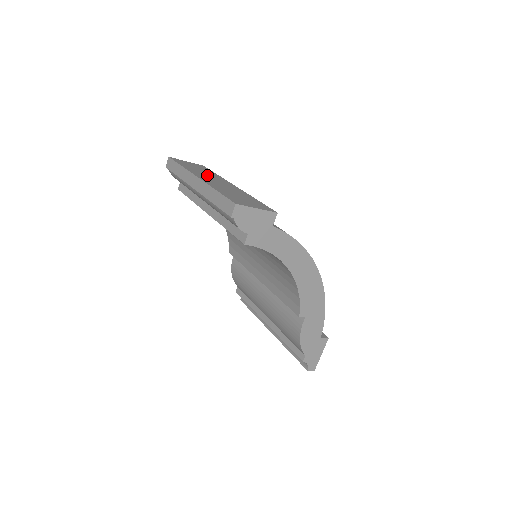
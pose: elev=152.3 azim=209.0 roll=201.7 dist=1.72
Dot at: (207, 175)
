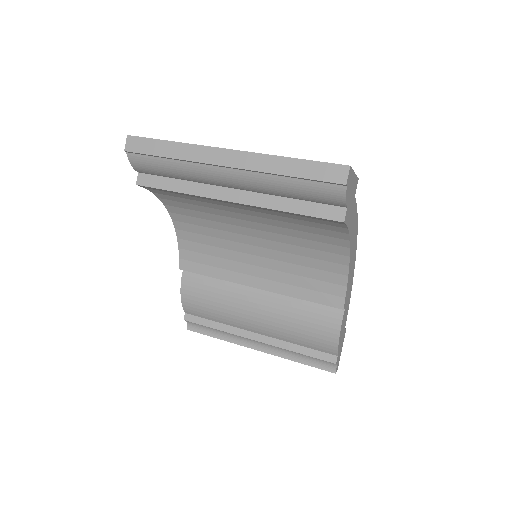
Dot at: occluded
